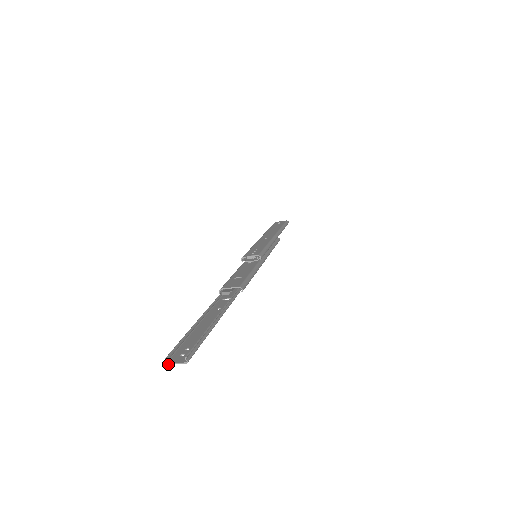
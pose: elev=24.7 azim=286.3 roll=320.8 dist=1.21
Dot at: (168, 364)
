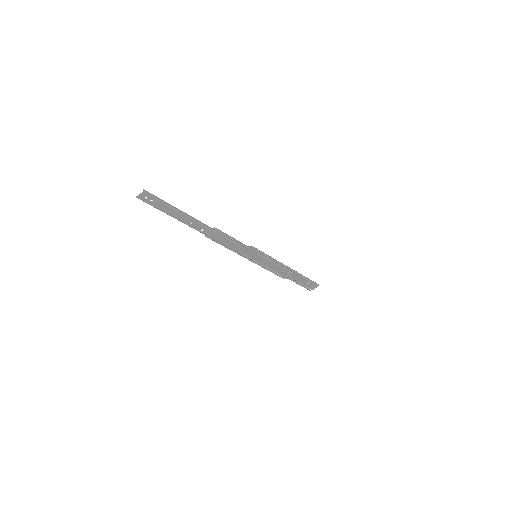
Dot at: (137, 197)
